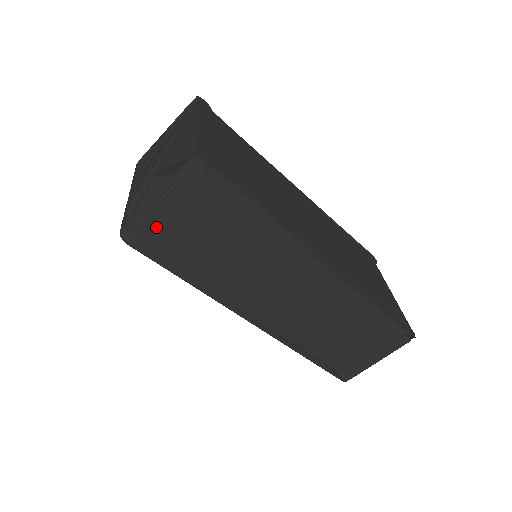
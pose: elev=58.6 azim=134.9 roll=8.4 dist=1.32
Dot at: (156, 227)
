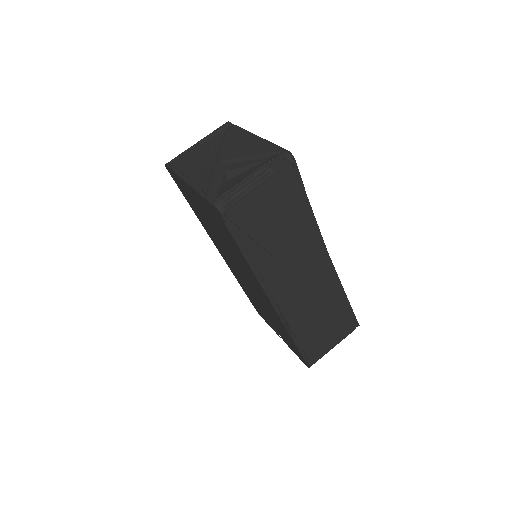
Dot at: (245, 203)
